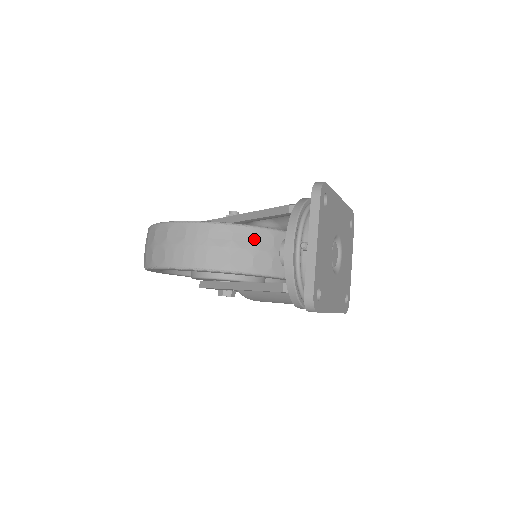
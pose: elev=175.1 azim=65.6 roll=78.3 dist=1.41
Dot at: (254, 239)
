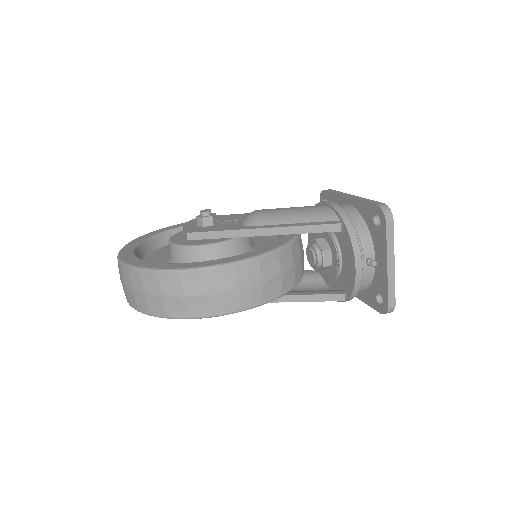
Dot at: (292, 256)
